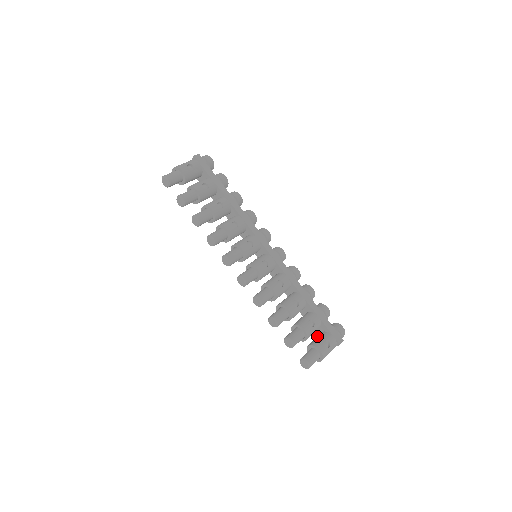
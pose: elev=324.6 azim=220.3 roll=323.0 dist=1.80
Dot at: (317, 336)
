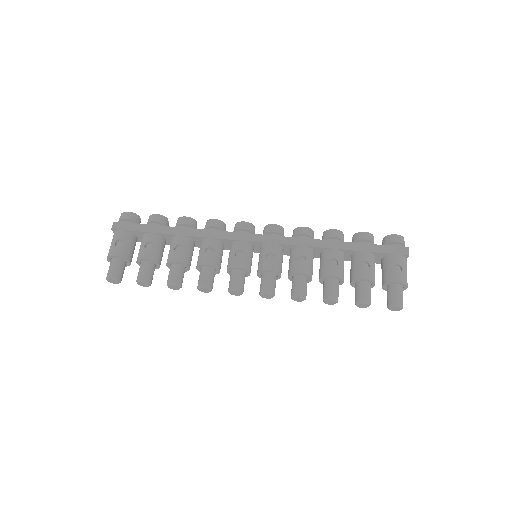
Dot at: (381, 268)
